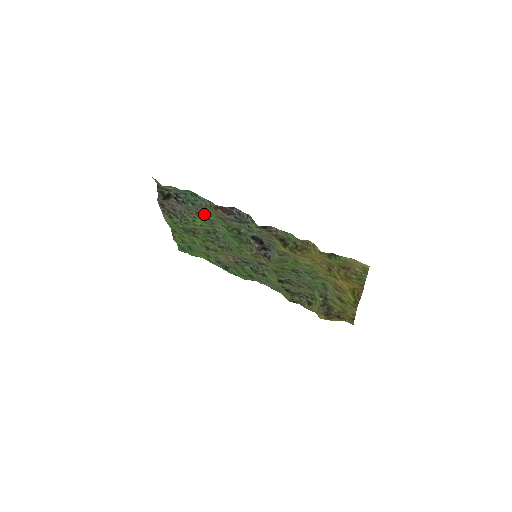
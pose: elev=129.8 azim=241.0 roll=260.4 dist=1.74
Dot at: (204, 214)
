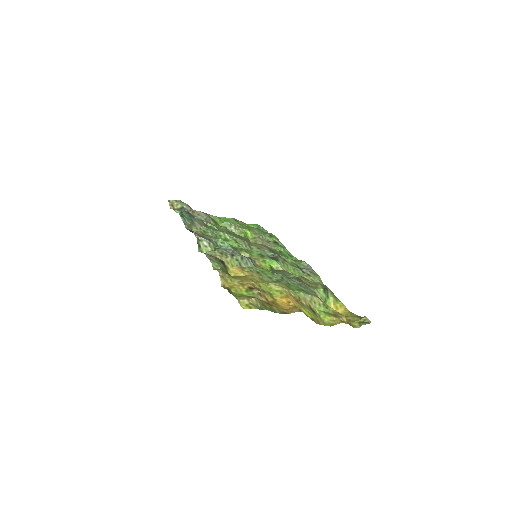
Dot at: (205, 225)
